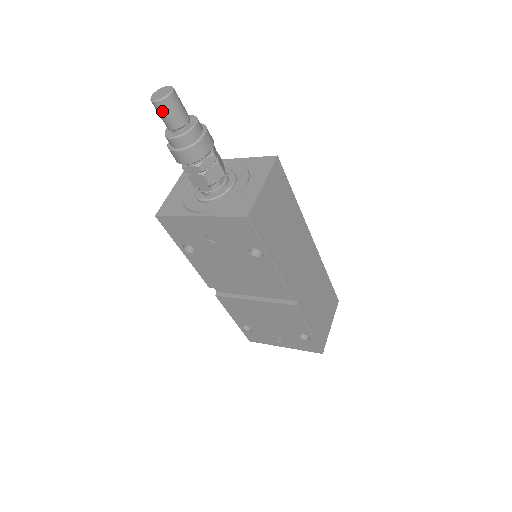
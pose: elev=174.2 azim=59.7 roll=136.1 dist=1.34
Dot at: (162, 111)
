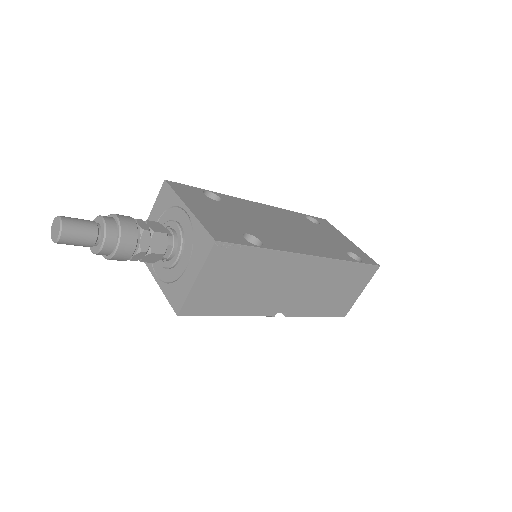
Dot at: occluded
